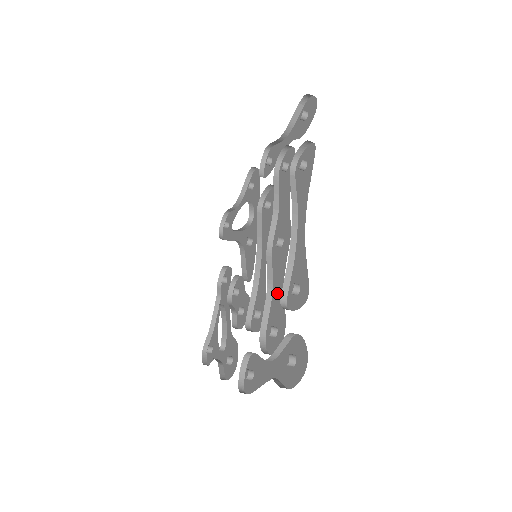
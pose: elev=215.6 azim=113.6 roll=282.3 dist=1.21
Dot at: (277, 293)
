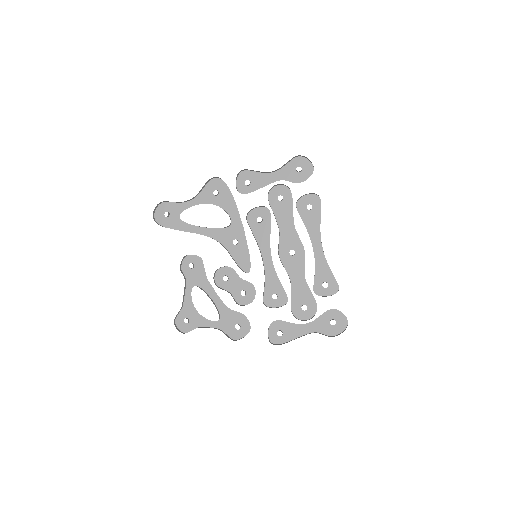
Dot at: (299, 285)
